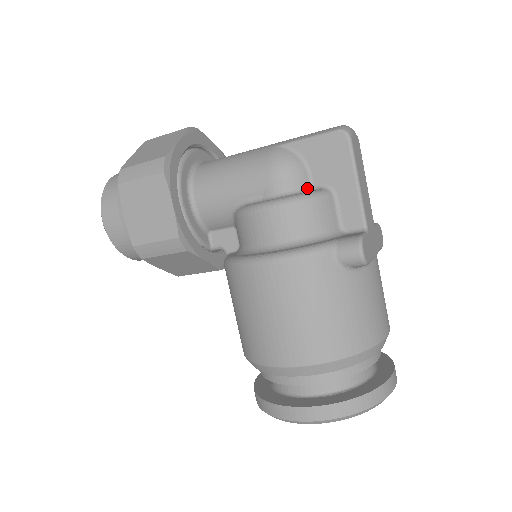
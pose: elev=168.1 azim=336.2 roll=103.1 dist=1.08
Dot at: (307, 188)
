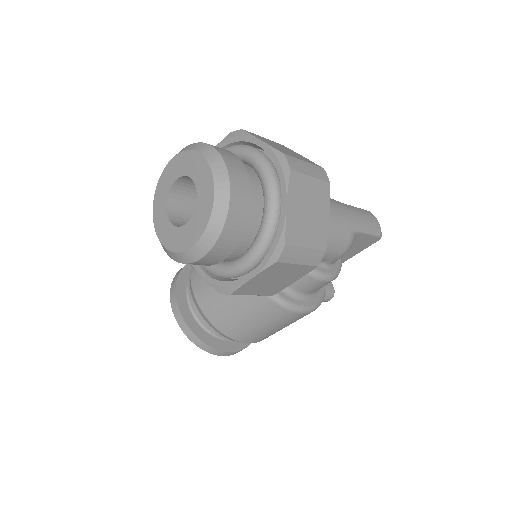
Dot at: occluded
